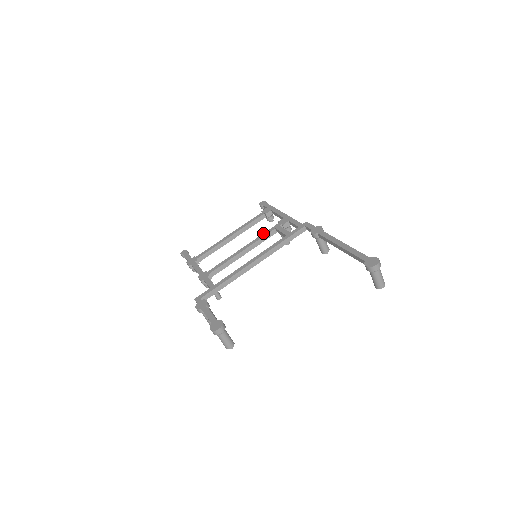
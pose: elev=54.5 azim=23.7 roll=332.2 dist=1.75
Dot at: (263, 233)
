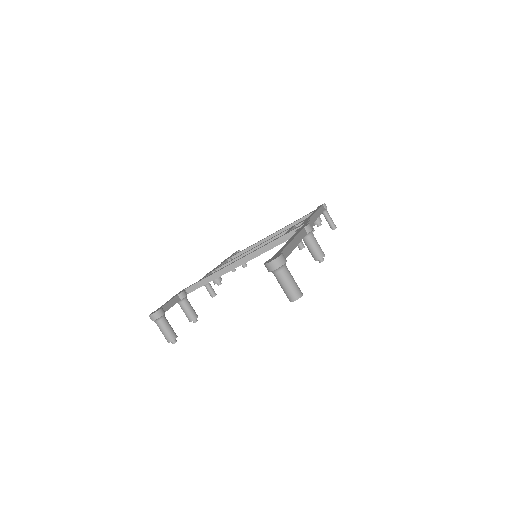
Dot at: occluded
